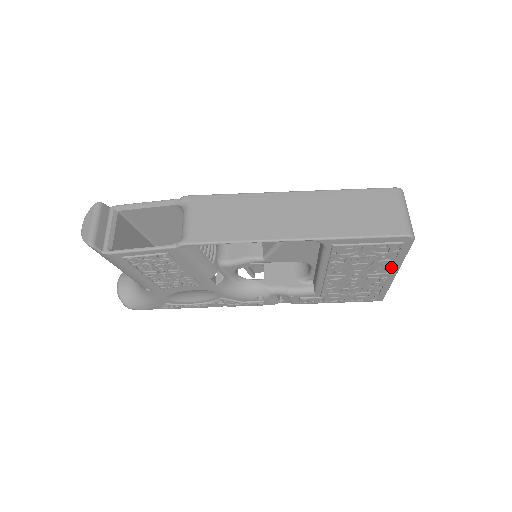
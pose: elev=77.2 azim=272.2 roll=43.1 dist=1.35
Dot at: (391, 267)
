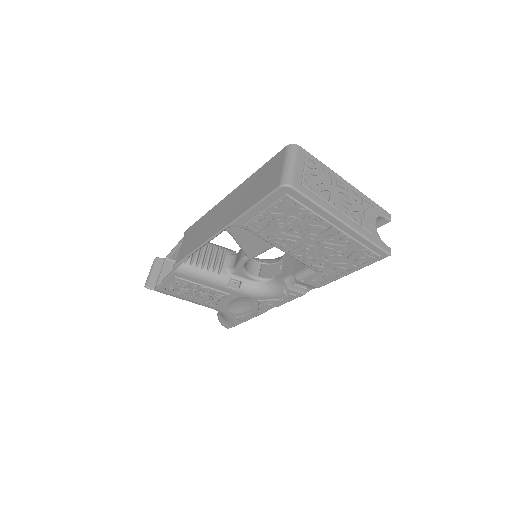
Dot at: (322, 219)
